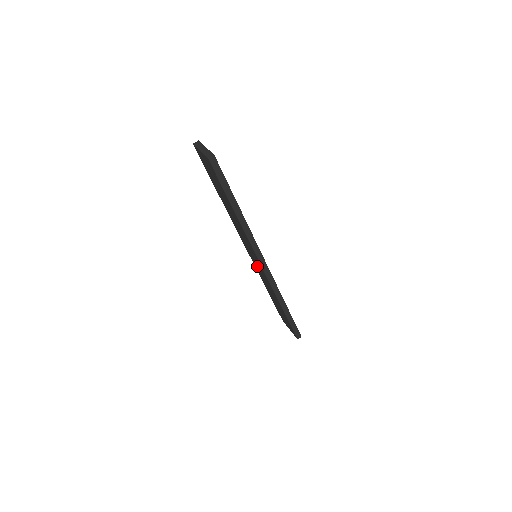
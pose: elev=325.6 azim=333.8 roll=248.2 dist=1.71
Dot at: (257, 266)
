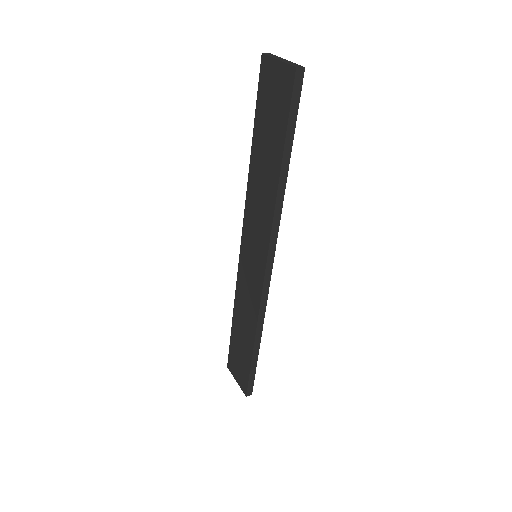
Dot at: (247, 272)
